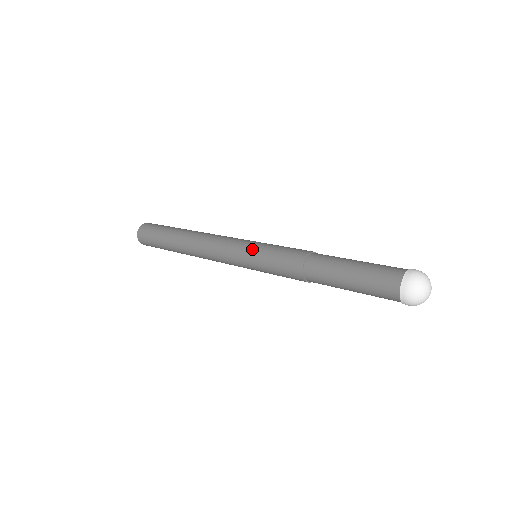
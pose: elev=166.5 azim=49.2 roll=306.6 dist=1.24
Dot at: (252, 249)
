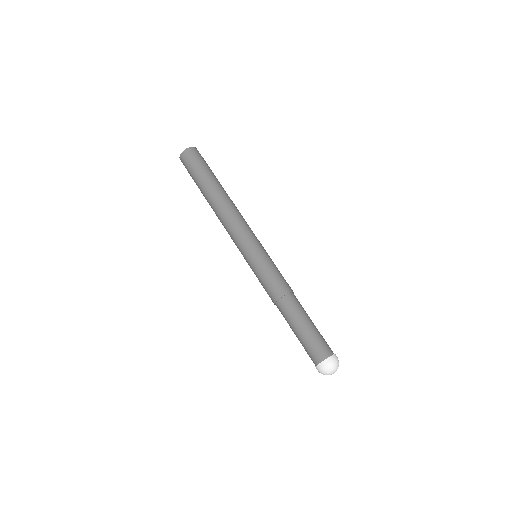
Dot at: (251, 260)
